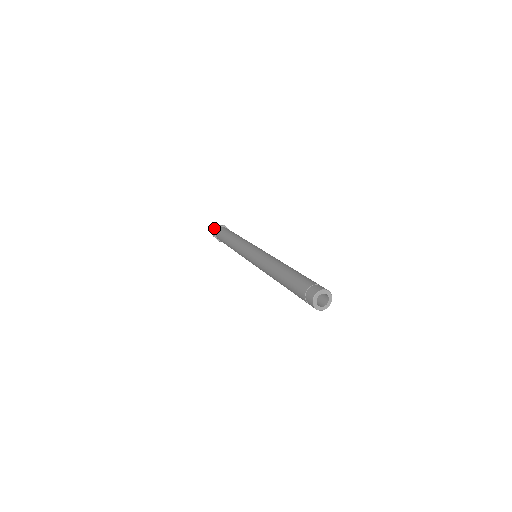
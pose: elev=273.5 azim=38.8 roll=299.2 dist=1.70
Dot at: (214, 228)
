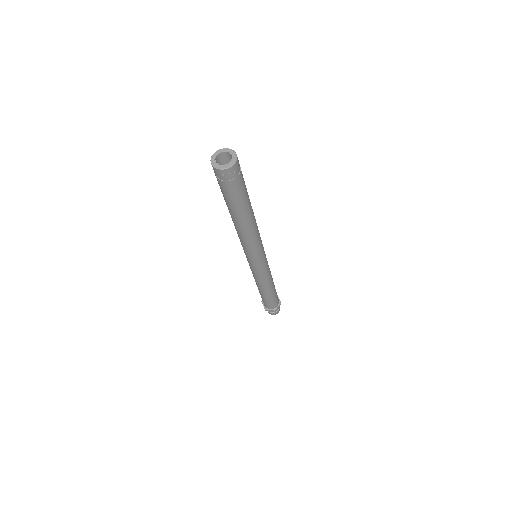
Dot at: occluded
